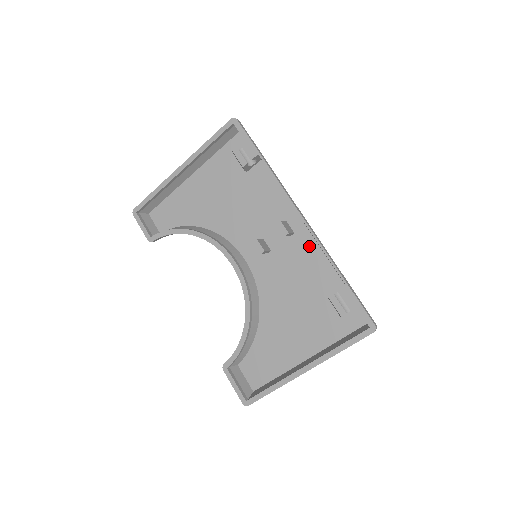
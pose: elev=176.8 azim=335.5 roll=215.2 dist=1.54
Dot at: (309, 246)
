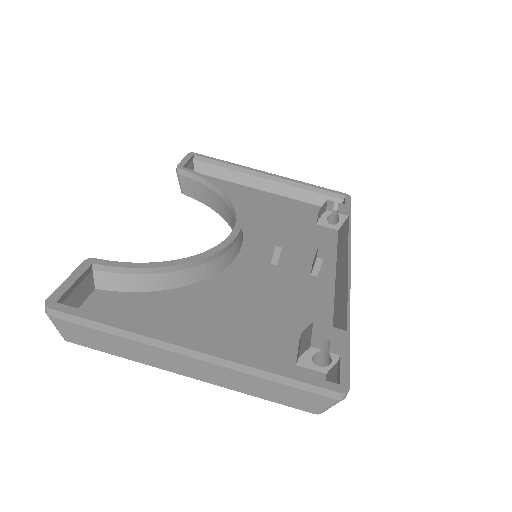
Dot at: (323, 294)
